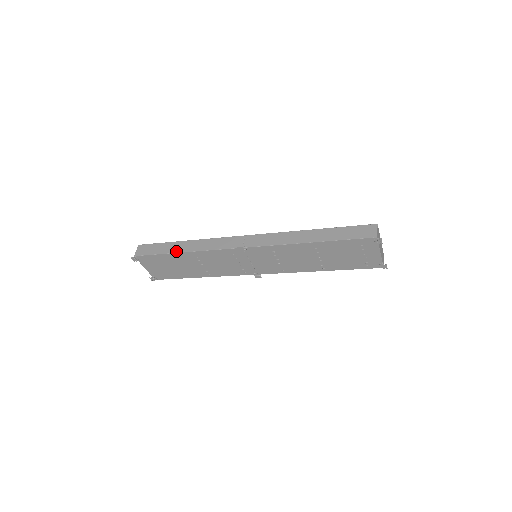
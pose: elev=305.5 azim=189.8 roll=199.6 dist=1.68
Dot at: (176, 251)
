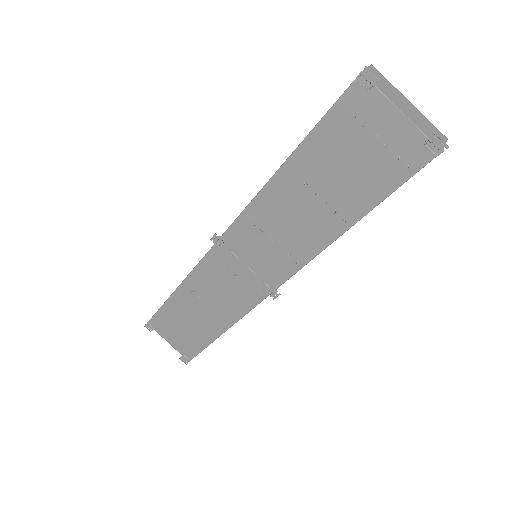
Dot at: (173, 292)
